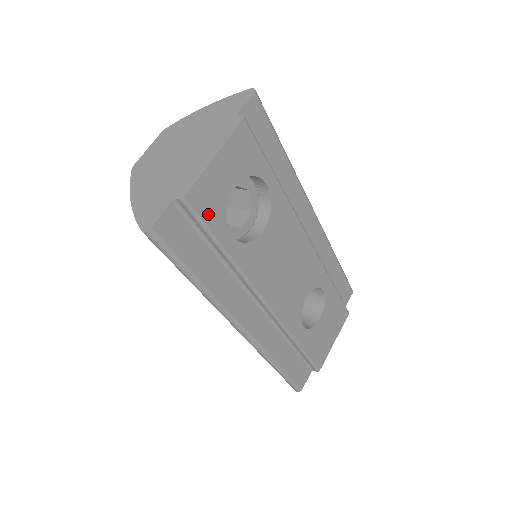
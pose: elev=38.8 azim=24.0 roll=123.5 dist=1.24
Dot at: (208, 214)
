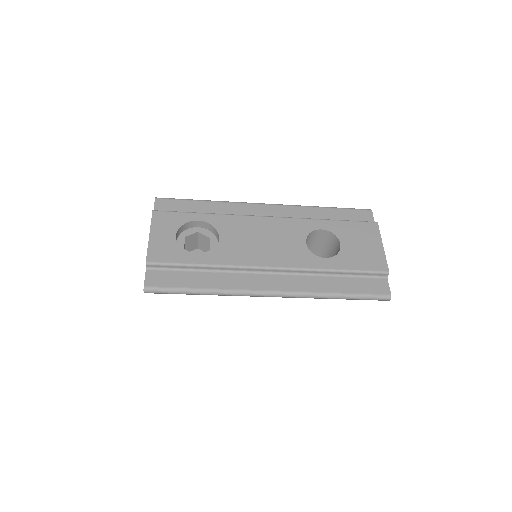
Dot at: (169, 258)
